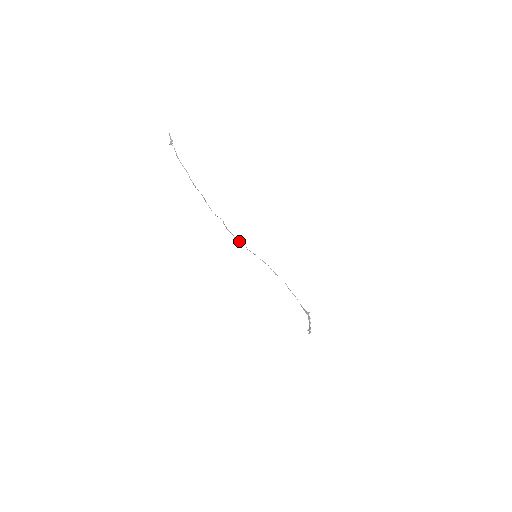
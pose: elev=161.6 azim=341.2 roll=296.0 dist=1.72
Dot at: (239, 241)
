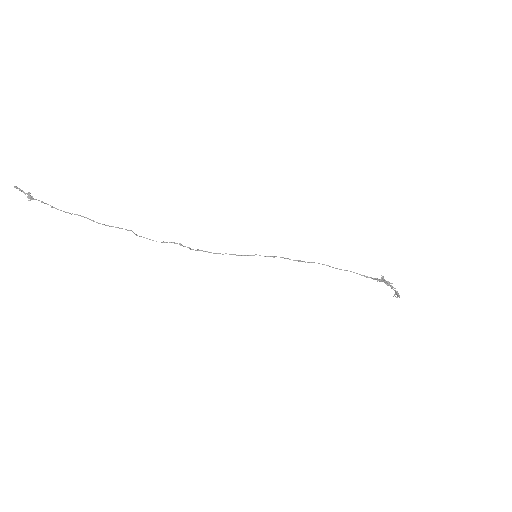
Dot at: (219, 253)
